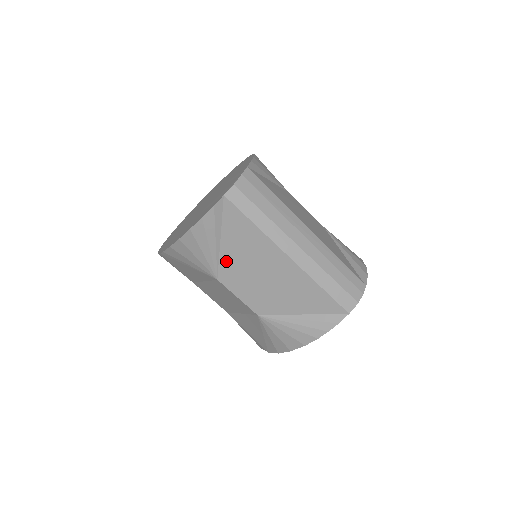
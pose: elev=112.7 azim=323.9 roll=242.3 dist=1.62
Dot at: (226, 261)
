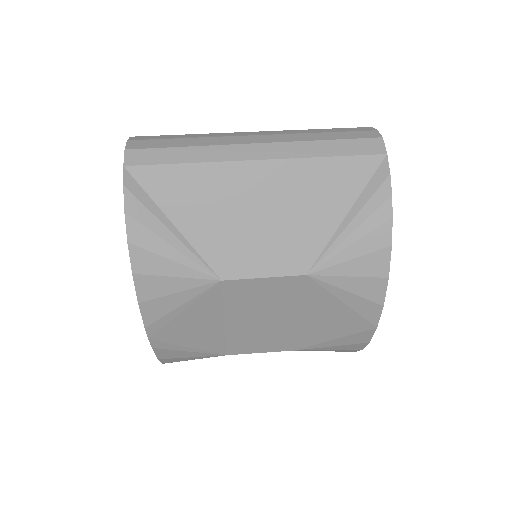
Dot at: (205, 245)
